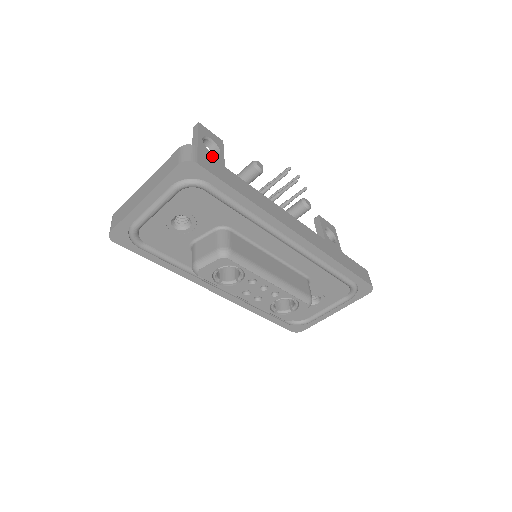
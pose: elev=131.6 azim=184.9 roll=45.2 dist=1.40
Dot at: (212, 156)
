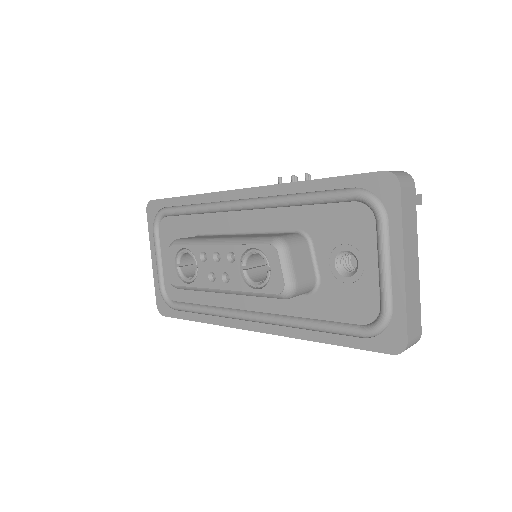
Dot at: occluded
